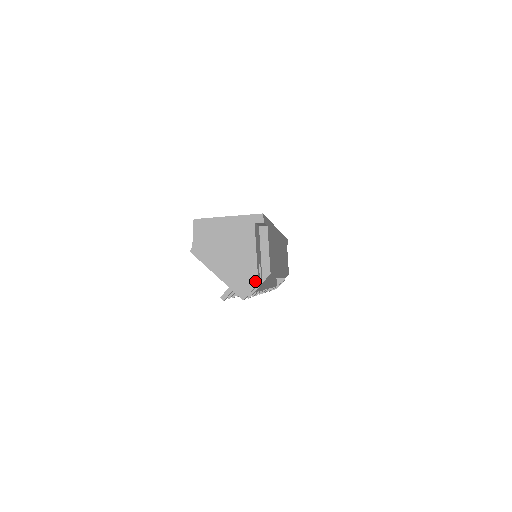
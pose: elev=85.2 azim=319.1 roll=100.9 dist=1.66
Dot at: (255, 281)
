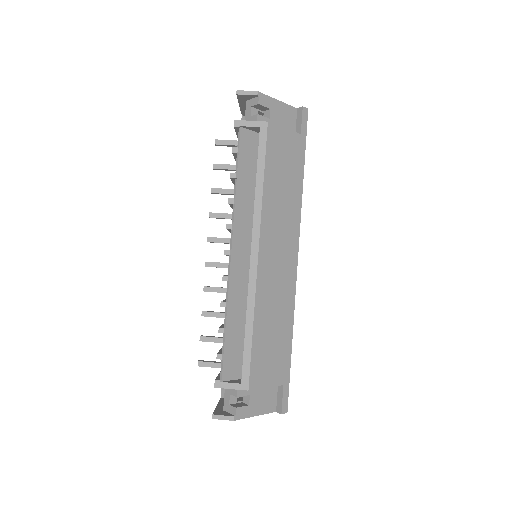
Dot at: (258, 93)
